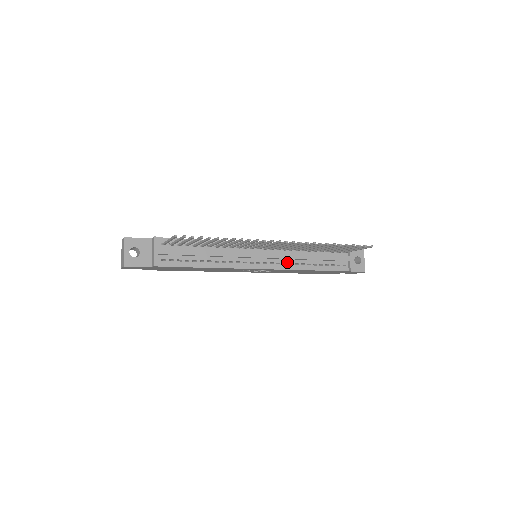
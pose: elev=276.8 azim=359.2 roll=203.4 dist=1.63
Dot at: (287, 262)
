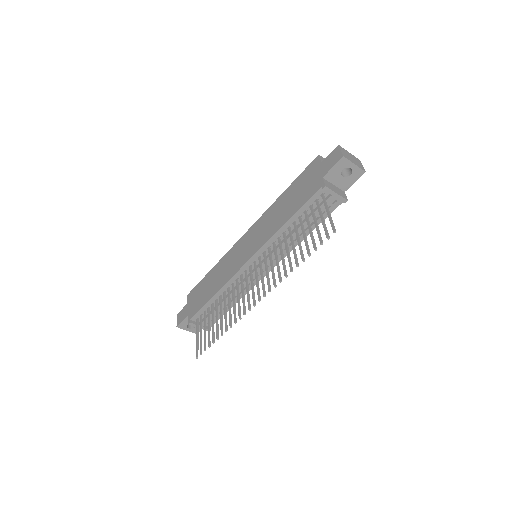
Dot at: occluded
